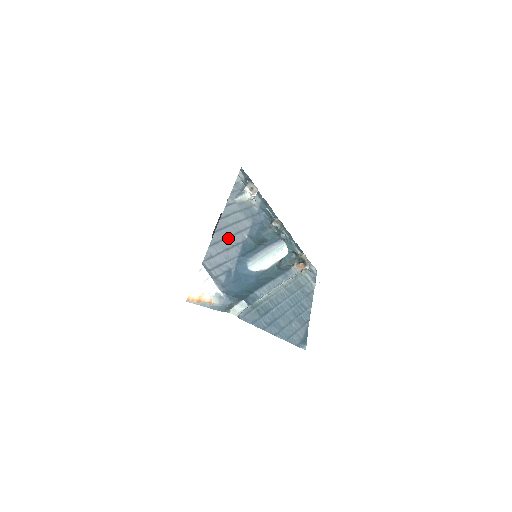
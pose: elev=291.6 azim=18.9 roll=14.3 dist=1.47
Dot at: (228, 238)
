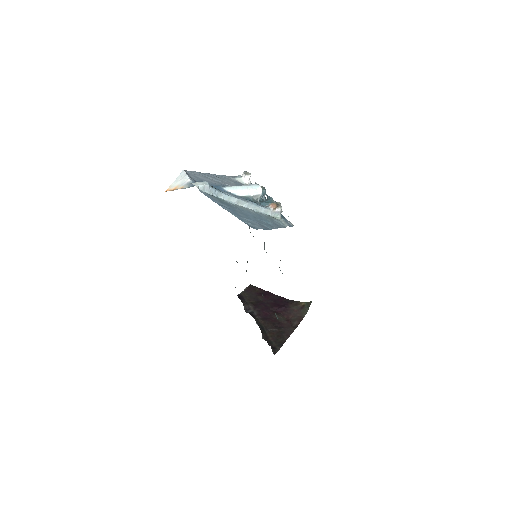
Dot at: (214, 179)
